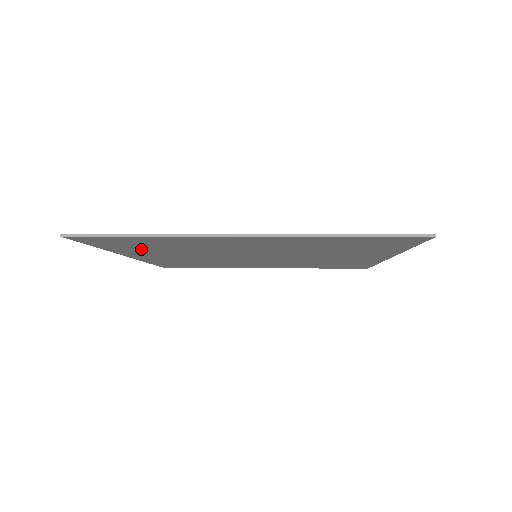
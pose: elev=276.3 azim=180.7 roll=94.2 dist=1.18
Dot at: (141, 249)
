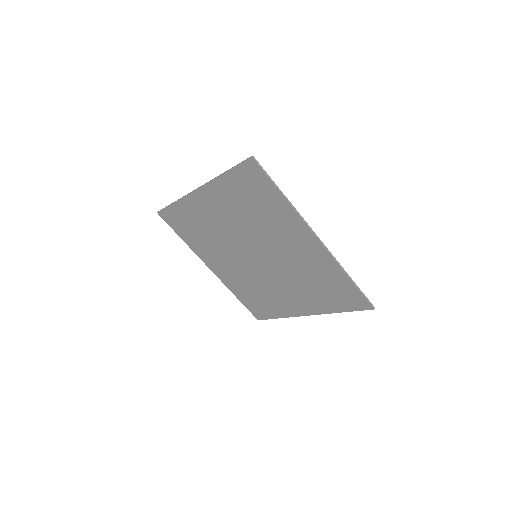
Dot at: (198, 241)
